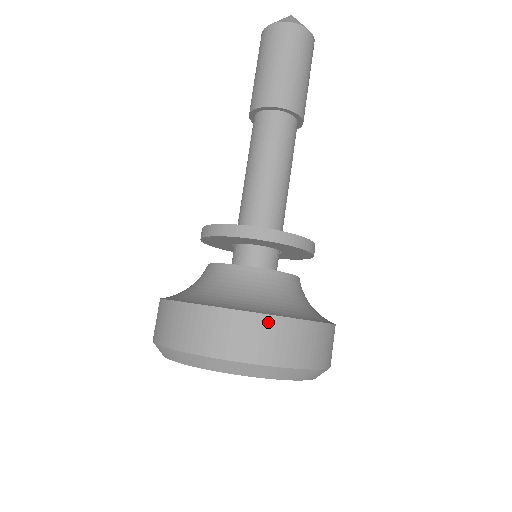
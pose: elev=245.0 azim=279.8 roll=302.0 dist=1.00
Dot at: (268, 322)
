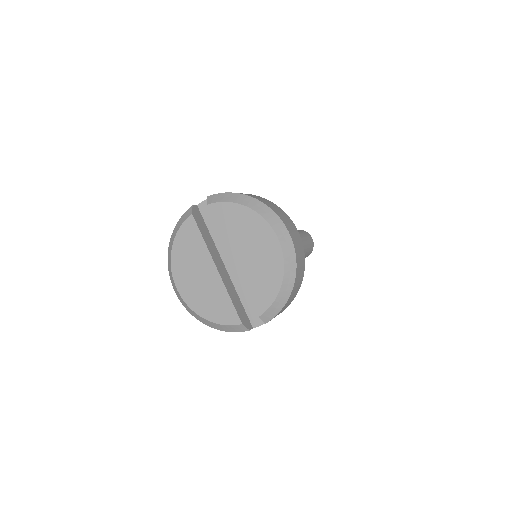
Dot at: (300, 240)
